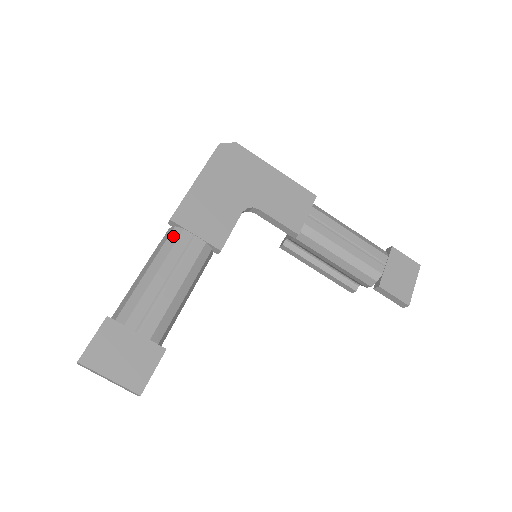
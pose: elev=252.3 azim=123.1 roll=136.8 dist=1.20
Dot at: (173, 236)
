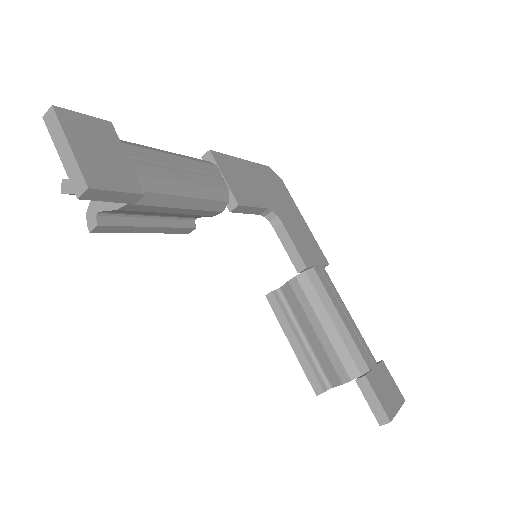
Dot at: (204, 161)
